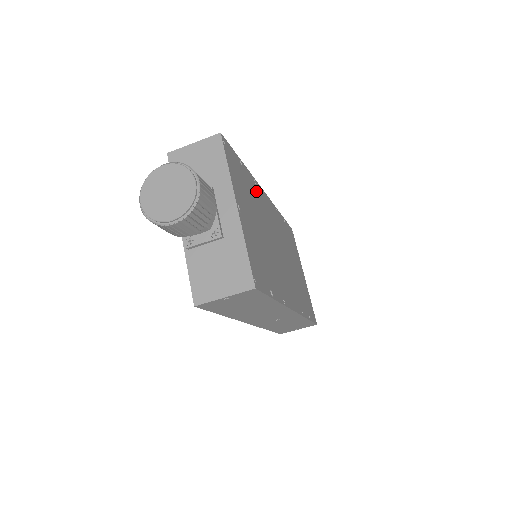
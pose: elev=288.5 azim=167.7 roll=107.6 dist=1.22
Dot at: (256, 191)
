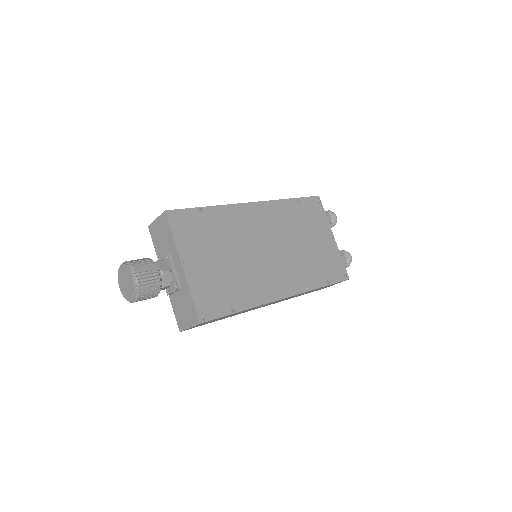
Dot at: (230, 217)
